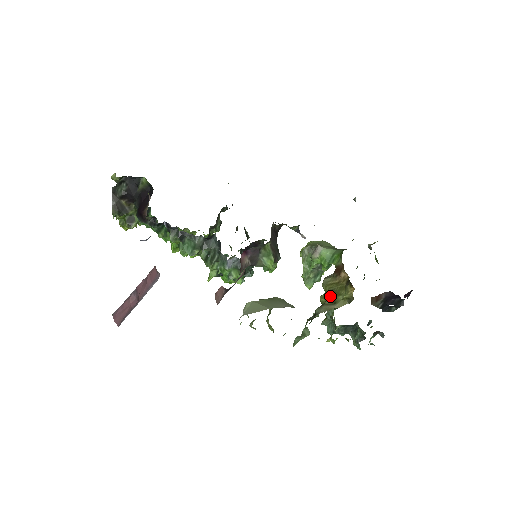
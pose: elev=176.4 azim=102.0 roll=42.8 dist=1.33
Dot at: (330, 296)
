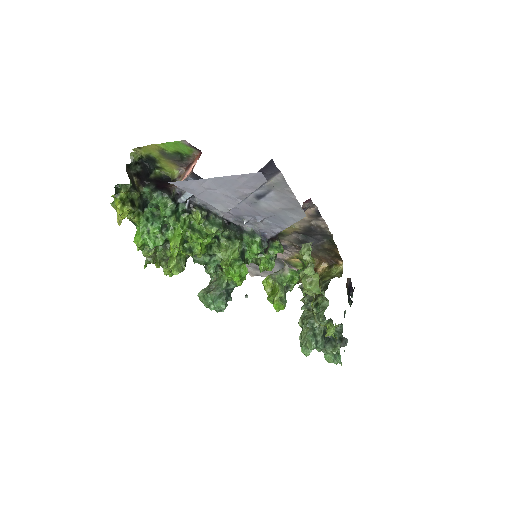
Dot at: (324, 278)
